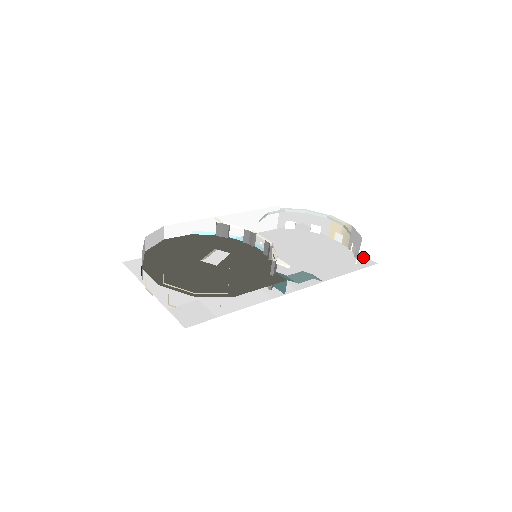
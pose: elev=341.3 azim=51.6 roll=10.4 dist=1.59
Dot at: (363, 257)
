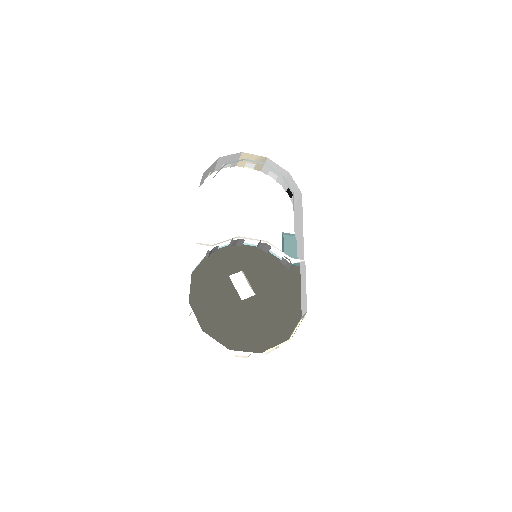
Dot at: occluded
